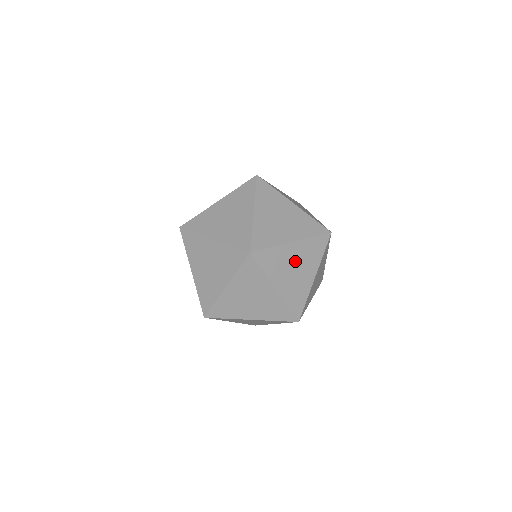
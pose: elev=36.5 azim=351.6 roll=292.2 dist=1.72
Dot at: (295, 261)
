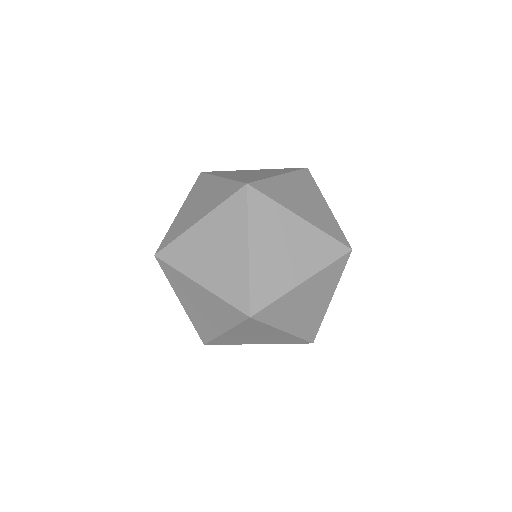
Dot at: (291, 241)
